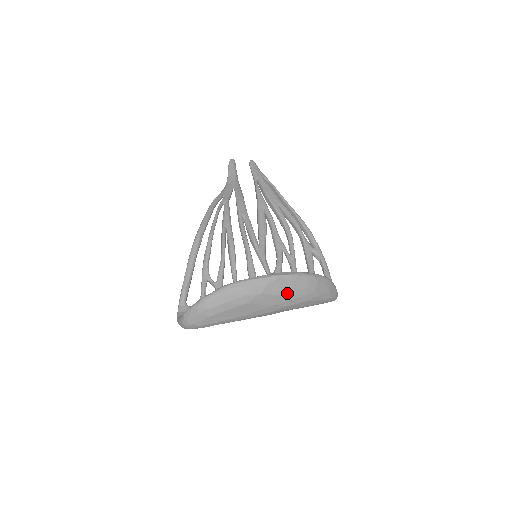
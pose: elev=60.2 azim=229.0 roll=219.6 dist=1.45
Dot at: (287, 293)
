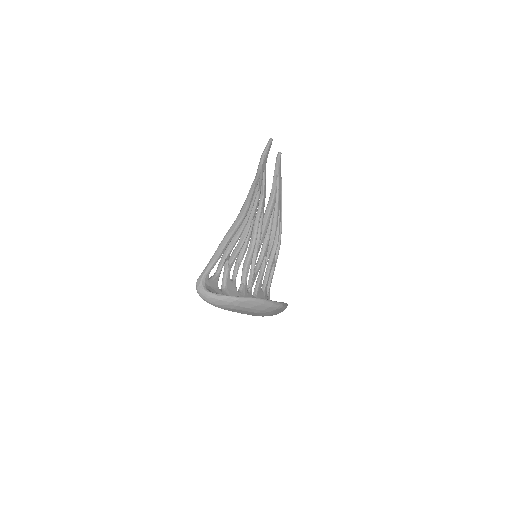
Dot at: occluded
